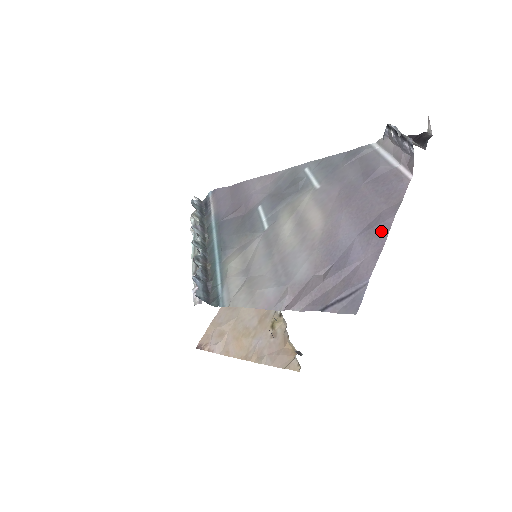
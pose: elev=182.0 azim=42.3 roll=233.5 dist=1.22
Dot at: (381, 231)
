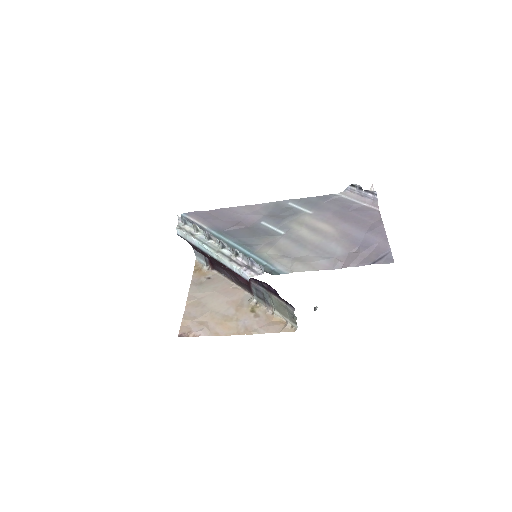
Dot at: (380, 231)
